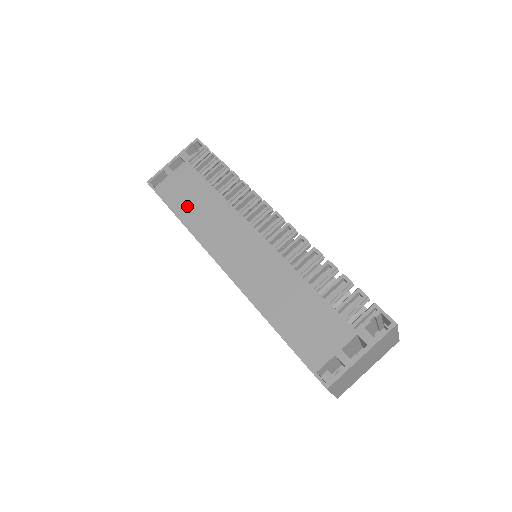
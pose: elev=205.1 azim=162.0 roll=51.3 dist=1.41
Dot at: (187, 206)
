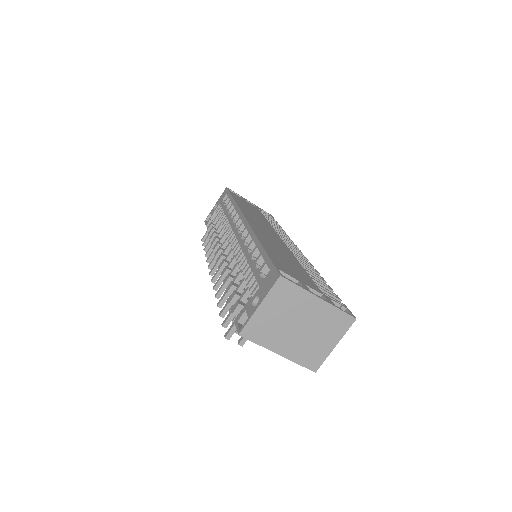
Dot at: (244, 205)
